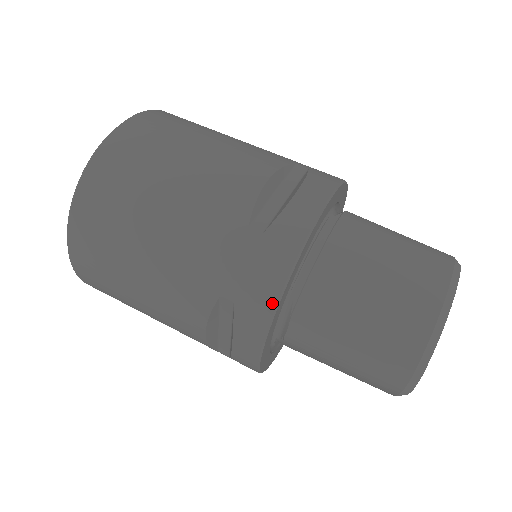
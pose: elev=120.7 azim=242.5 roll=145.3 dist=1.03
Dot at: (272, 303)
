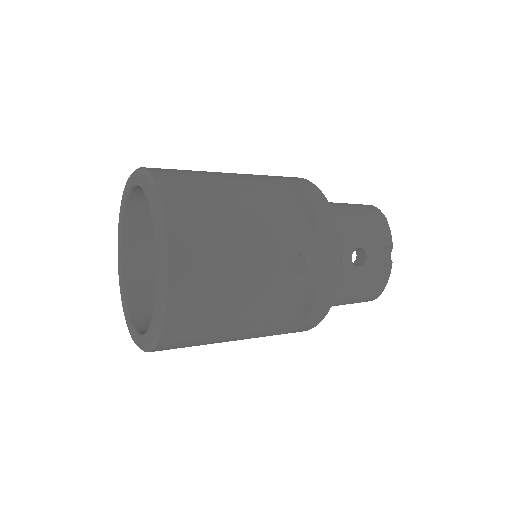
Dot at: occluded
